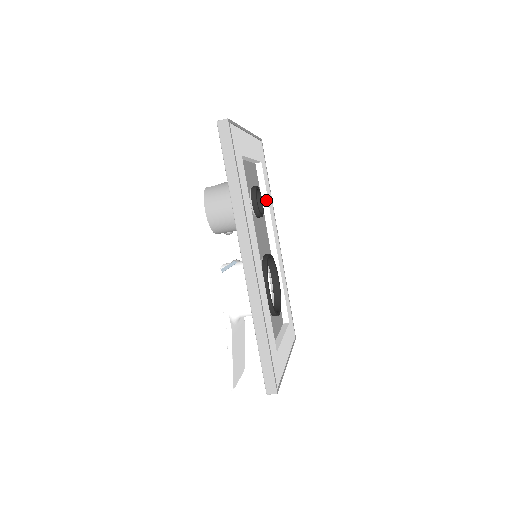
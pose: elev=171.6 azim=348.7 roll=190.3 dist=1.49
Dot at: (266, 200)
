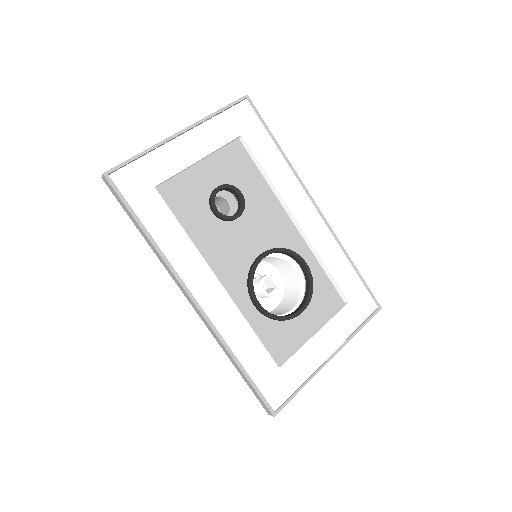
Dot at: (266, 176)
